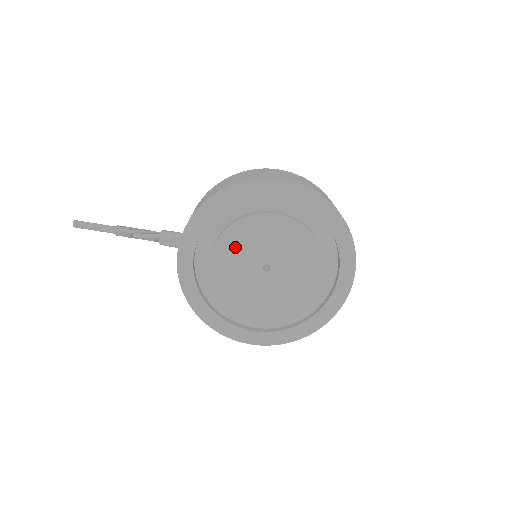
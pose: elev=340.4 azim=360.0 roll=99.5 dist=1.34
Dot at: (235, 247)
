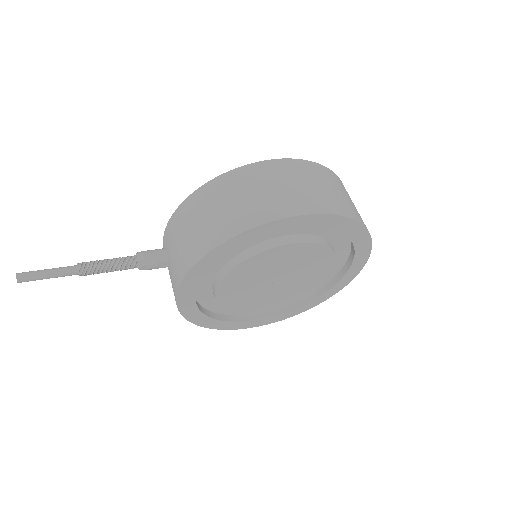
Dot at: (243, 278)
